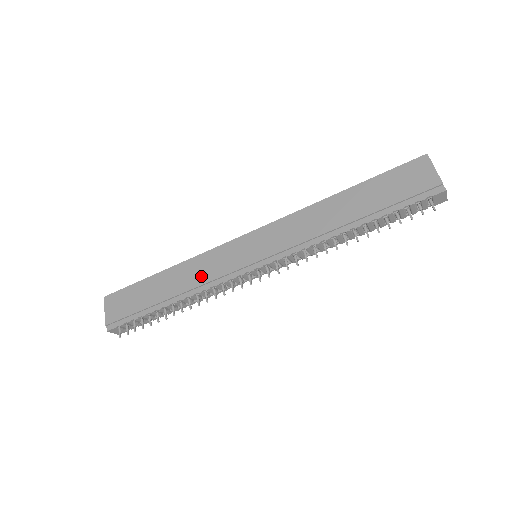
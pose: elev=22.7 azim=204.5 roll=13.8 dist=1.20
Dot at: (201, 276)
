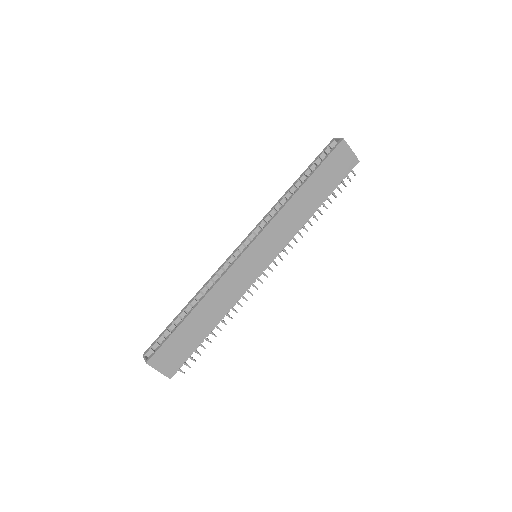
Dot at: (230, 295)
